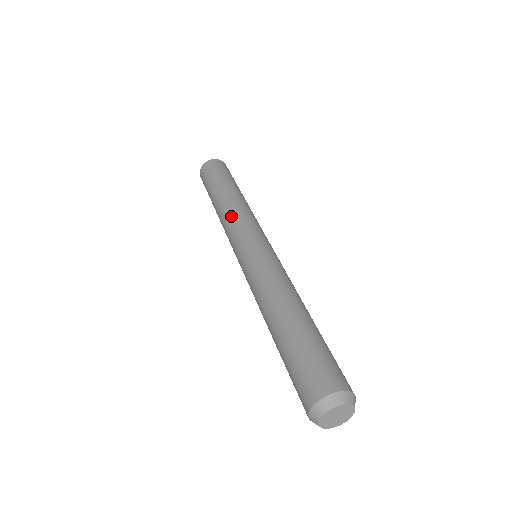
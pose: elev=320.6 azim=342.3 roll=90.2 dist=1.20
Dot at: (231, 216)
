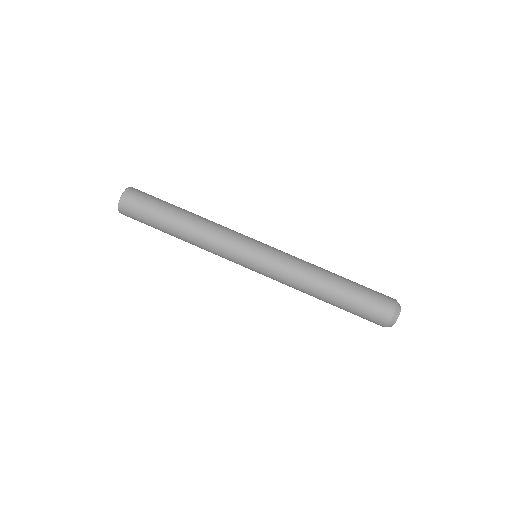
Dot at: (218, 231)
